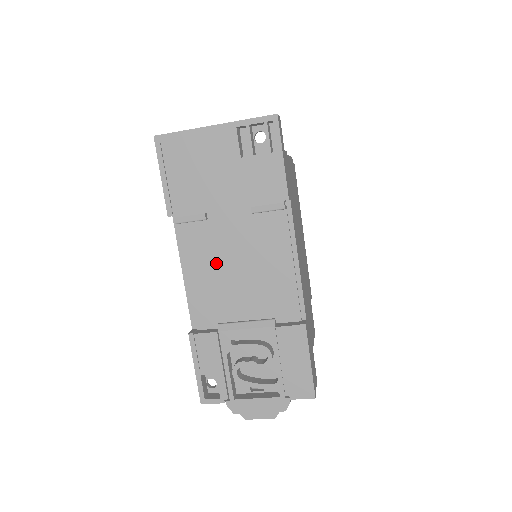
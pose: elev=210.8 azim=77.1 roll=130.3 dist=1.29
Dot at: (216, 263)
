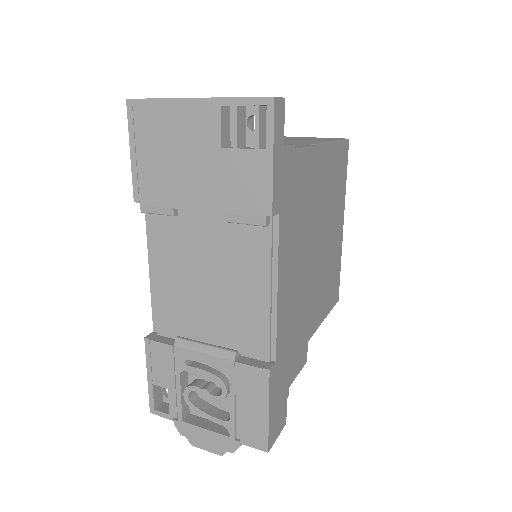
Dot at: (184, 268)
